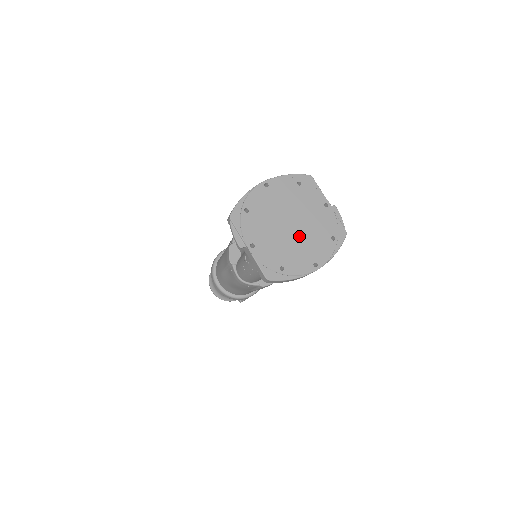
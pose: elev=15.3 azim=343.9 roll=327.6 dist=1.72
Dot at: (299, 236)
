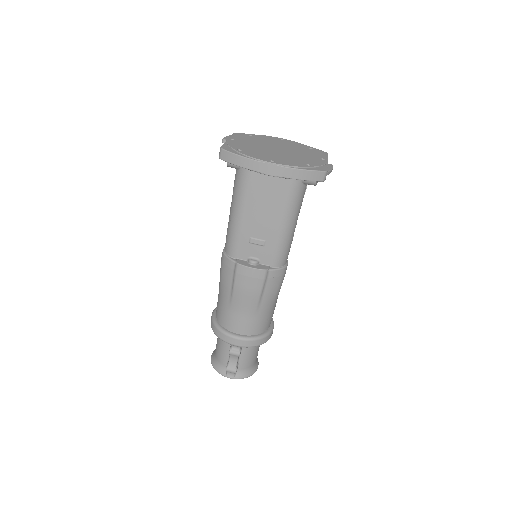
Dot at: (277, 153)
